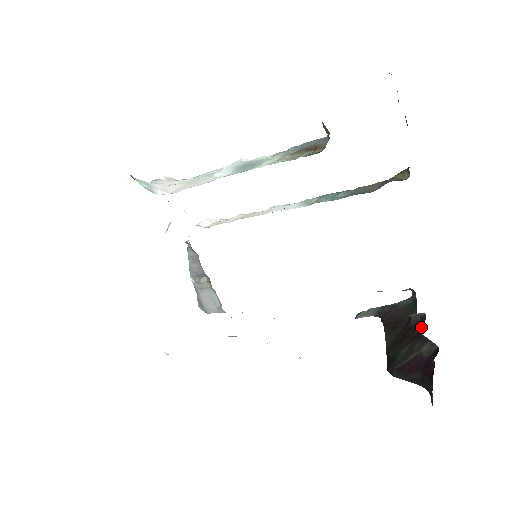
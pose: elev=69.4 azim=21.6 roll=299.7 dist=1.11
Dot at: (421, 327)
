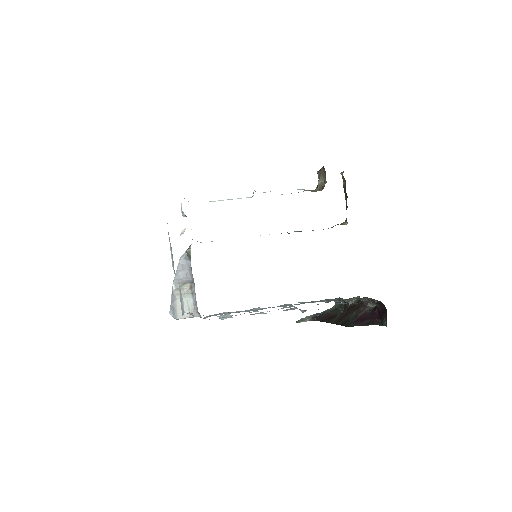
Dot at: (359, 303)
